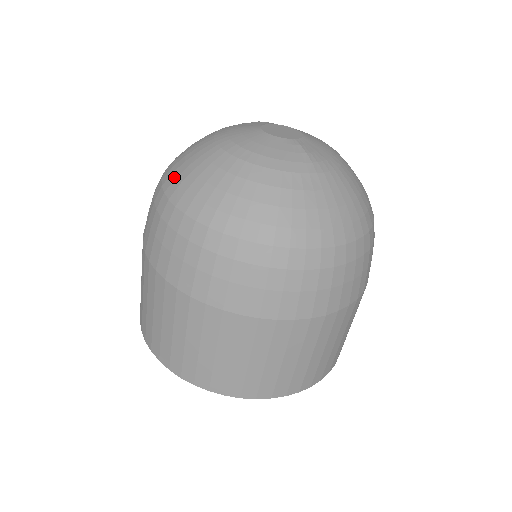
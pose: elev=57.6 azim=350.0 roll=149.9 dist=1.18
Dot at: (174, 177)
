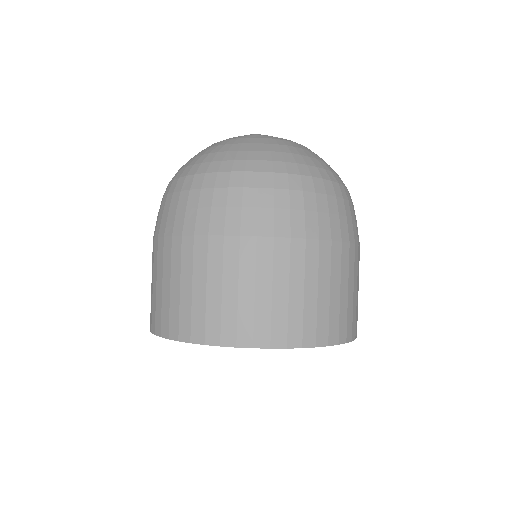
Dot at: occluded
